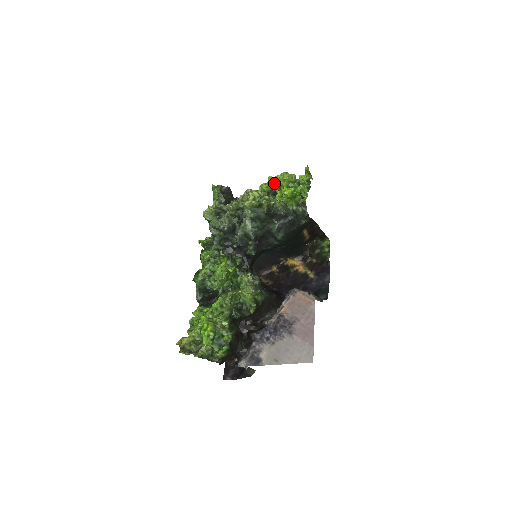
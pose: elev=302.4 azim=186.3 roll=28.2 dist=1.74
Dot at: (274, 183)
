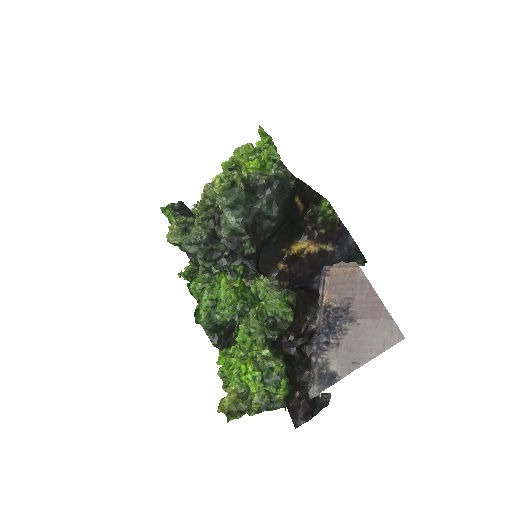
Dot at: (231, 167)
